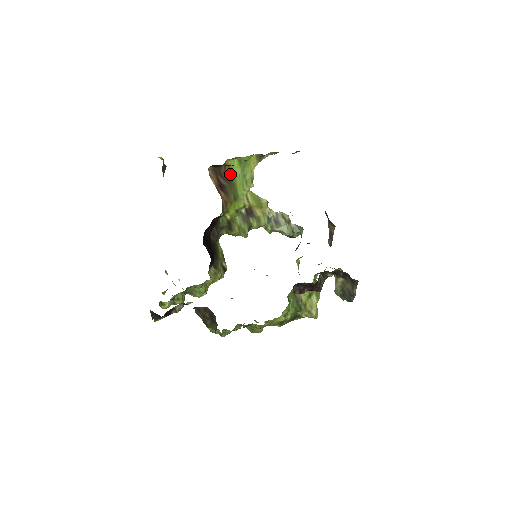
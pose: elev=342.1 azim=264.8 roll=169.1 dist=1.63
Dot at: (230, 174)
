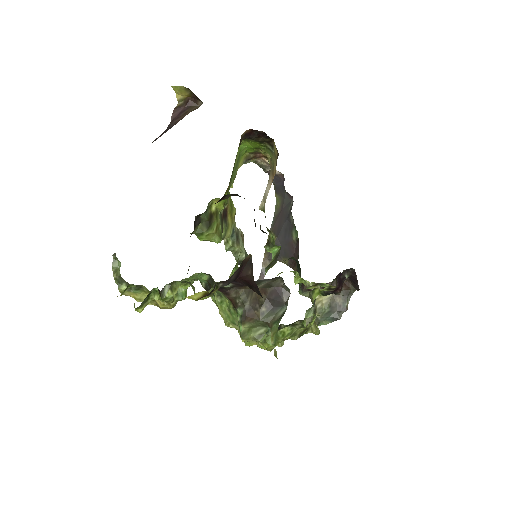
Dot at: occluded
